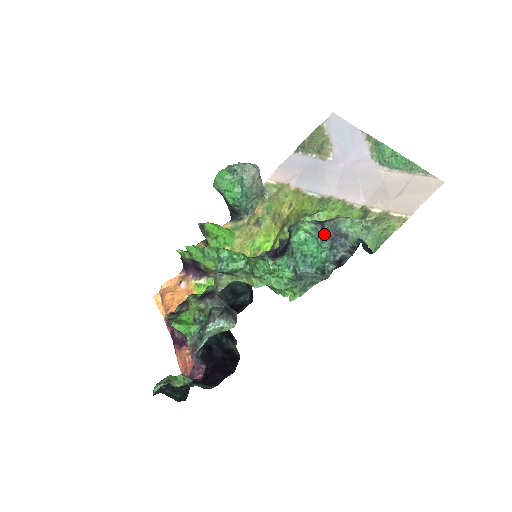
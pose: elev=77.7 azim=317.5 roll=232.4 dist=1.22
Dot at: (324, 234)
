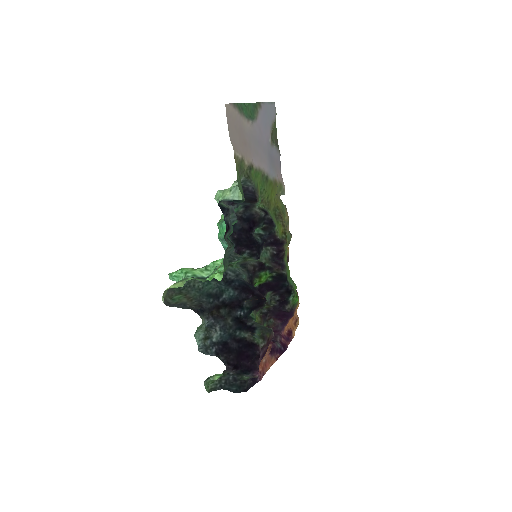
Dot at: occluded
